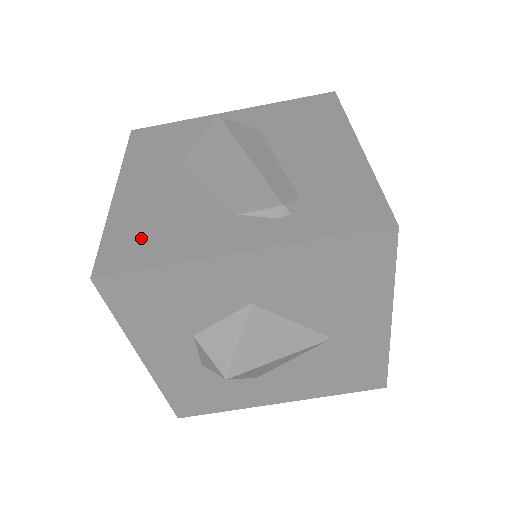
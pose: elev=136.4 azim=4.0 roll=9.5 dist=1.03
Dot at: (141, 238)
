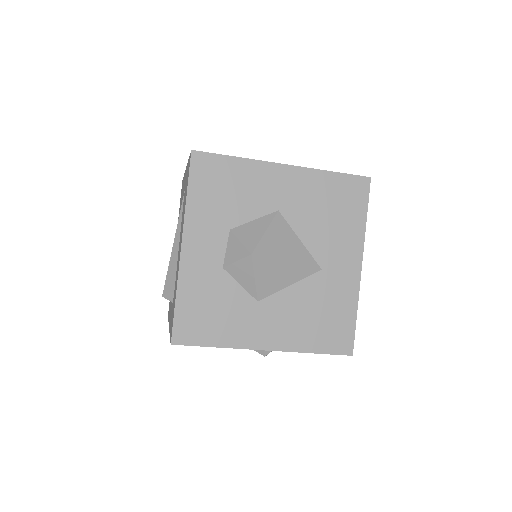
Dot at: occluded
